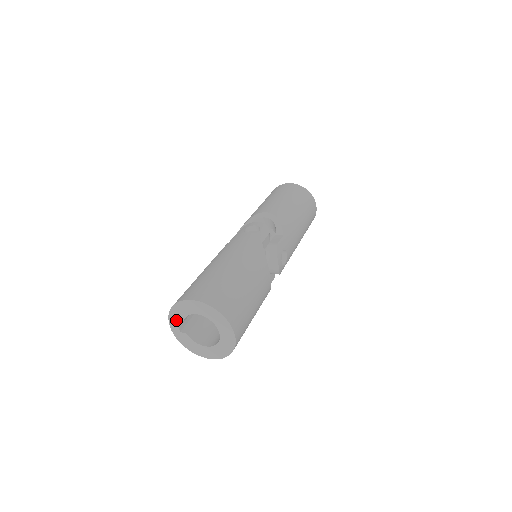
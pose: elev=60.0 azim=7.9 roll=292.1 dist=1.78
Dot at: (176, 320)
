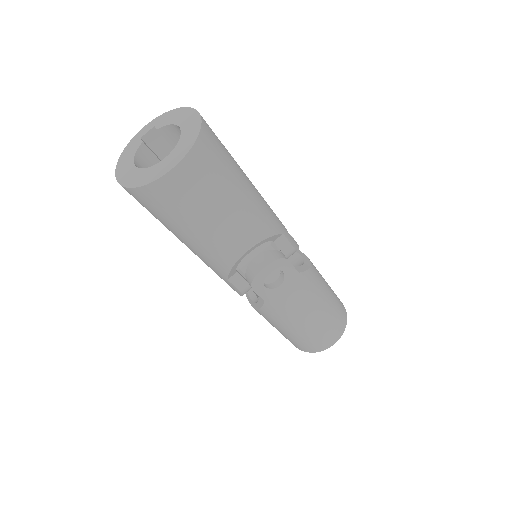
Dot at: (156, 124)
